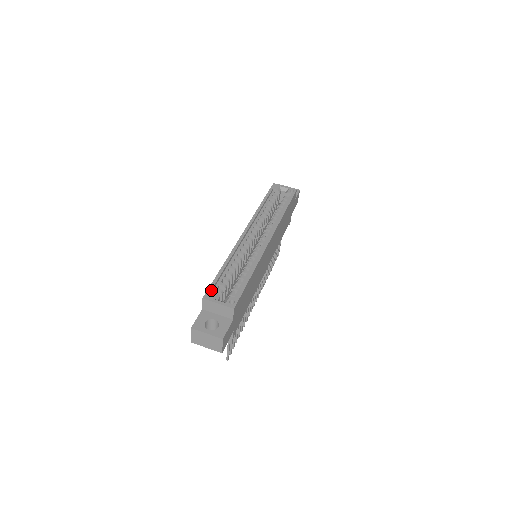
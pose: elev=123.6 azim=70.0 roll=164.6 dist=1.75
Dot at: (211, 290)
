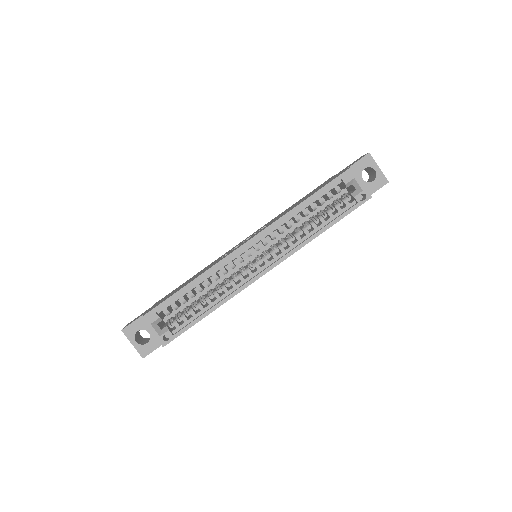
Dot at: (155, 312)
